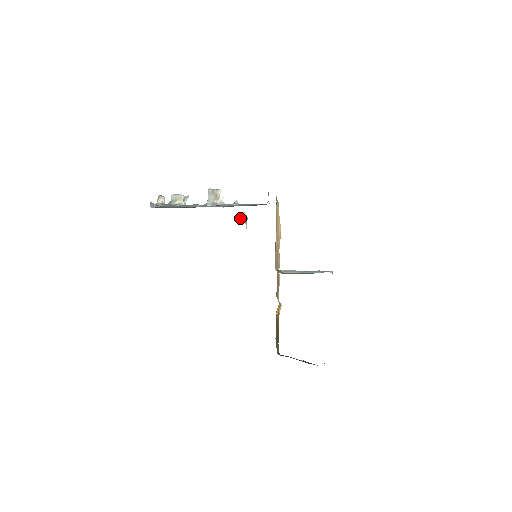
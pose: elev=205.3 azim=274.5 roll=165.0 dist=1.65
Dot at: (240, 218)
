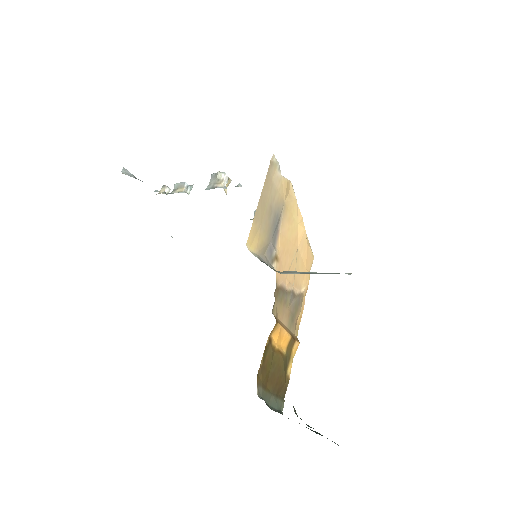
Dot at: occluded
